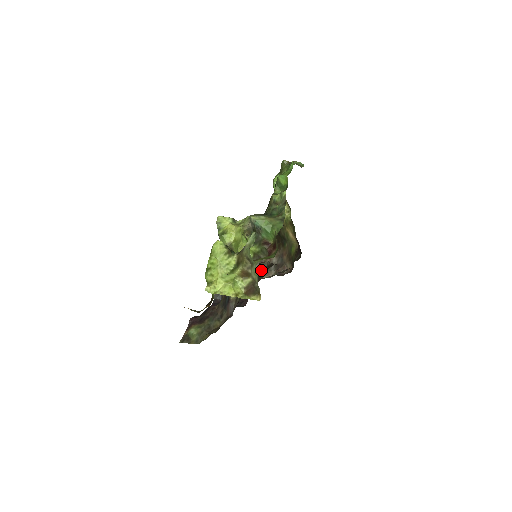
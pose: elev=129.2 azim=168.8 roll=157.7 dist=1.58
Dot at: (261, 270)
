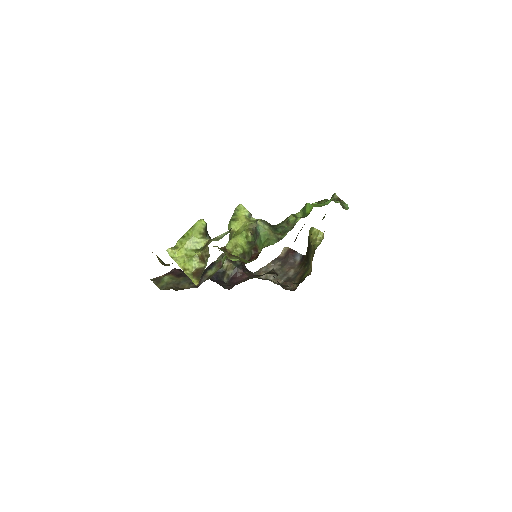
Dot at: occluded
